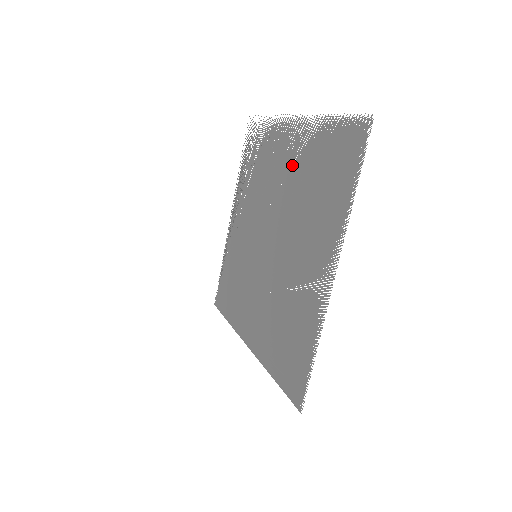
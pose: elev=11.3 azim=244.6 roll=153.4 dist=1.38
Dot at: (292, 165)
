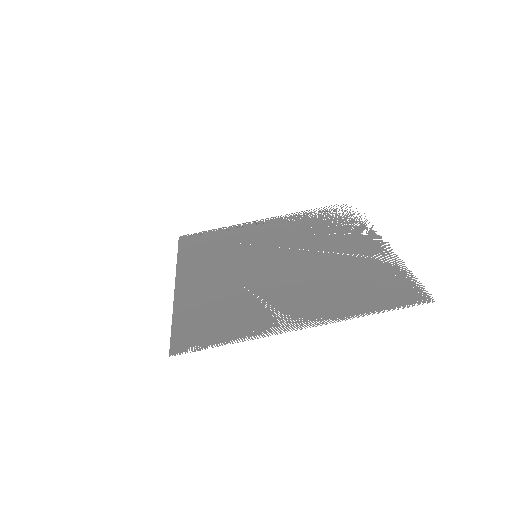
Dot at: (350, 254)
